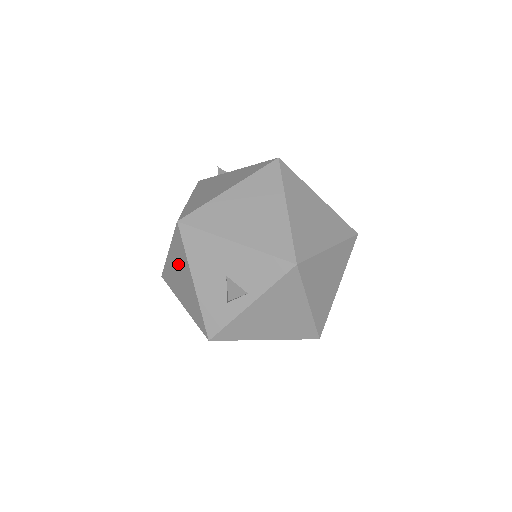
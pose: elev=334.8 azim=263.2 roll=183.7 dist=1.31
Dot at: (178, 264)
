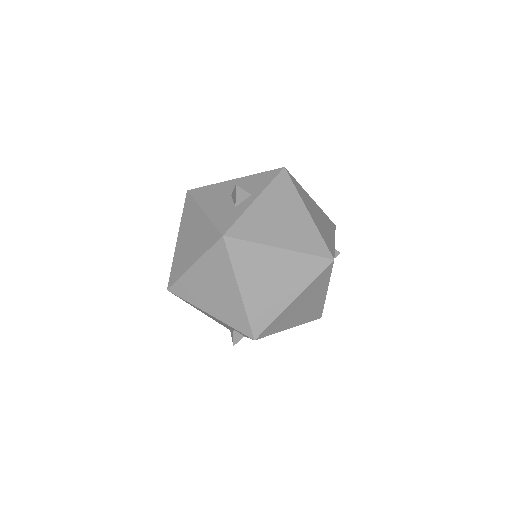
Dot at: (187, 228)
